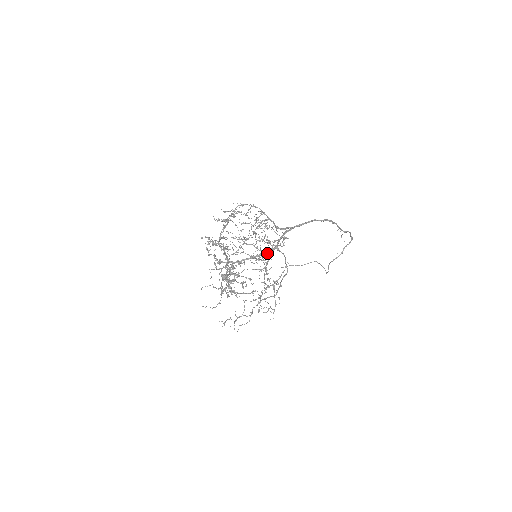
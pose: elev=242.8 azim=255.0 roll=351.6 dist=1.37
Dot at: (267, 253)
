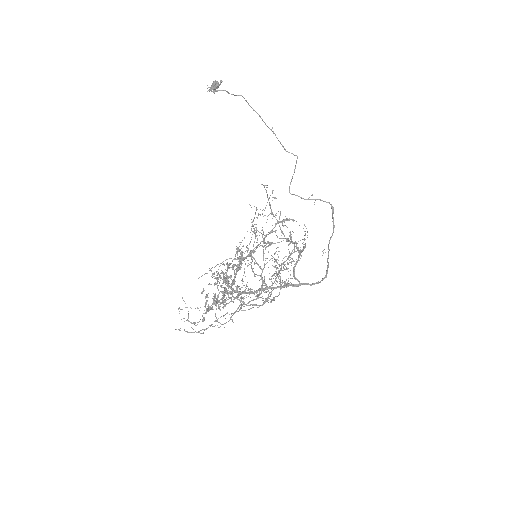
Dot at: occluded
